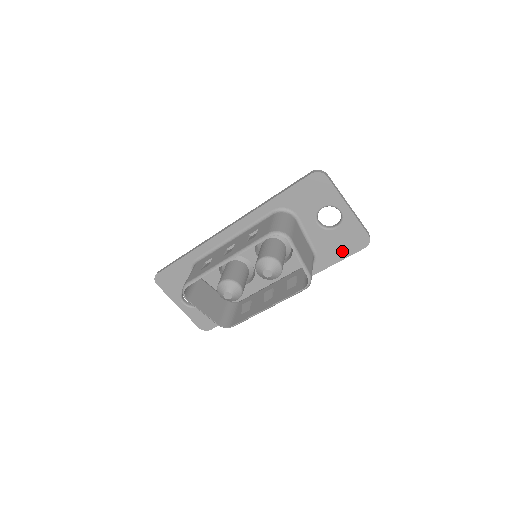
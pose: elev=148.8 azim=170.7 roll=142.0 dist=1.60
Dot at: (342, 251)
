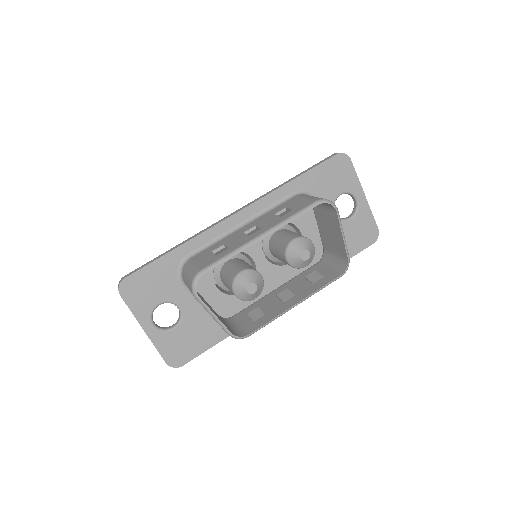
Dot at: (352, 247)
